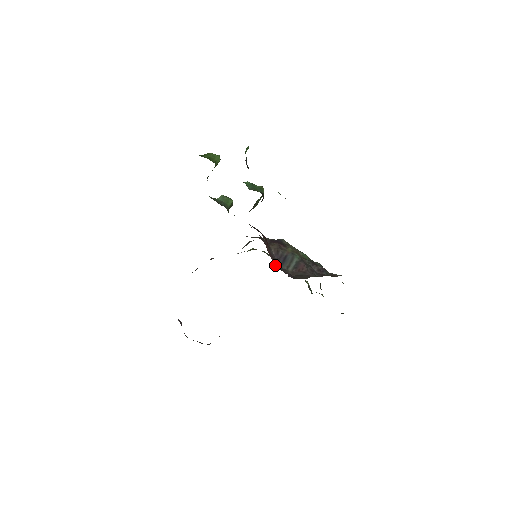
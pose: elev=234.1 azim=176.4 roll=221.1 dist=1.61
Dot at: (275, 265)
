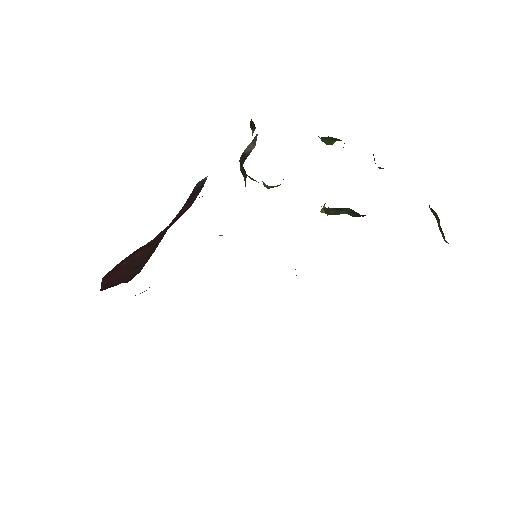
Dot at: occluded
